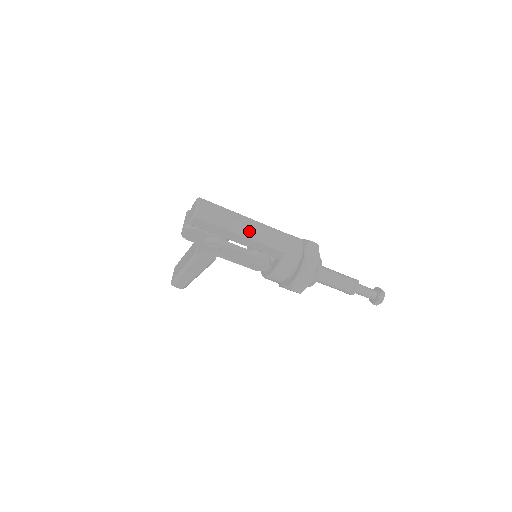
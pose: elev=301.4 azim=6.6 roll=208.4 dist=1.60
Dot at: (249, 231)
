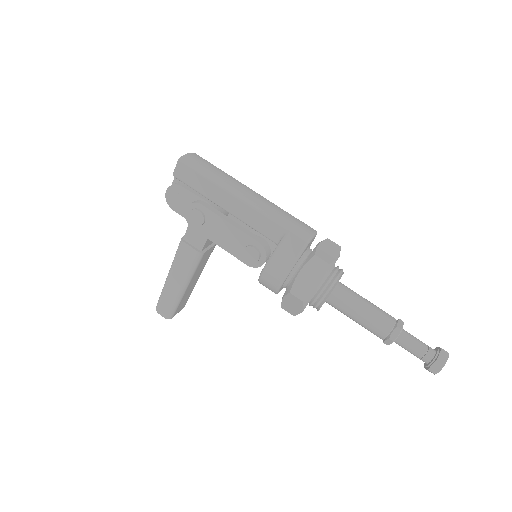
Dot at: (242, 193)
